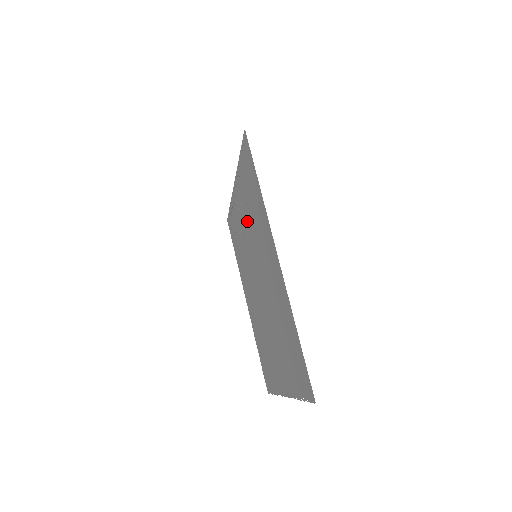
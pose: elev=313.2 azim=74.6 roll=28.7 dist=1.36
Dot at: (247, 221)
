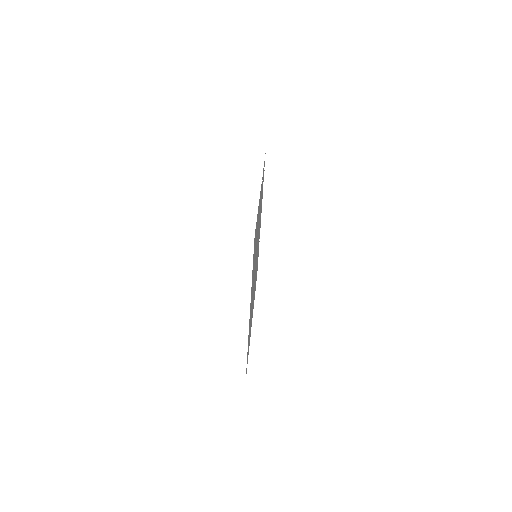
Dot at: (257, 232)
